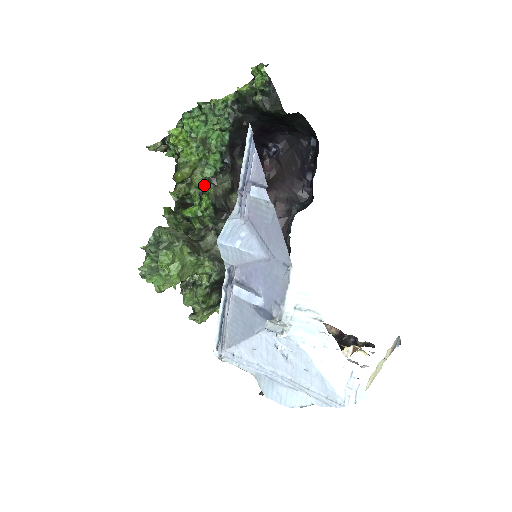
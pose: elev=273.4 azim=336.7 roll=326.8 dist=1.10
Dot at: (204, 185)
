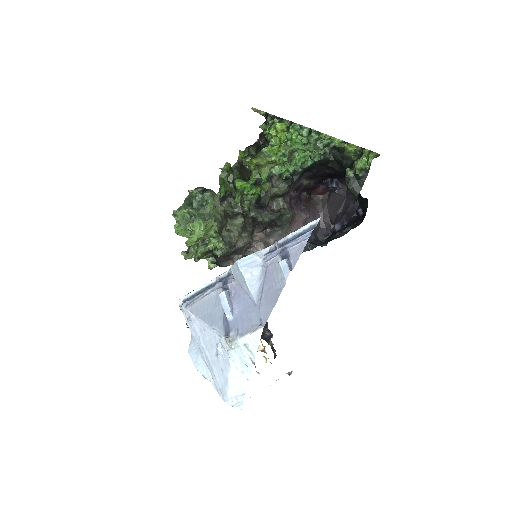
Dot at: (266, 178)
